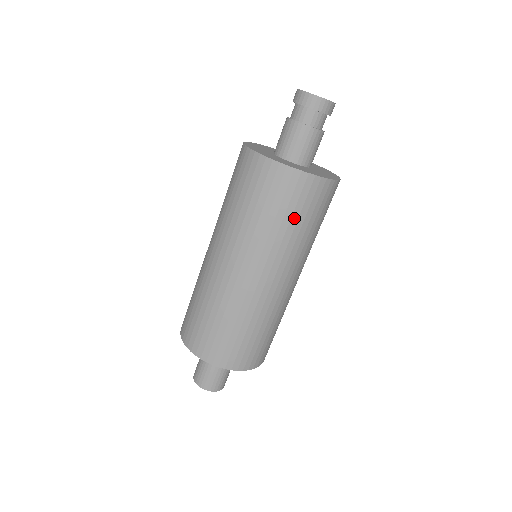
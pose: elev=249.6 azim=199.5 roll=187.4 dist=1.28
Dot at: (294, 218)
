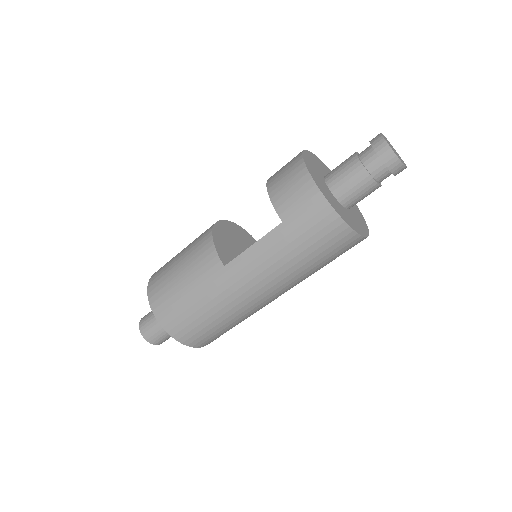
Dot at: occluded
